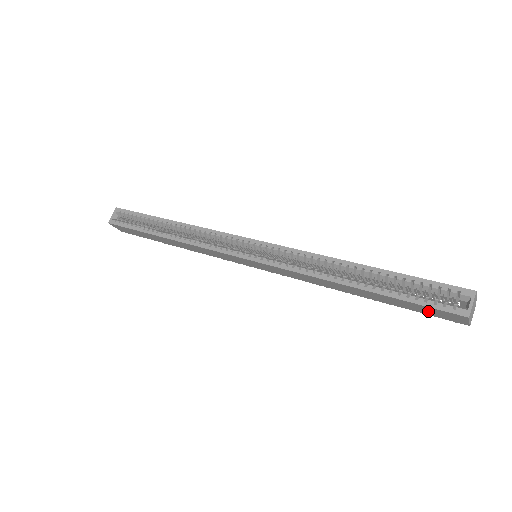
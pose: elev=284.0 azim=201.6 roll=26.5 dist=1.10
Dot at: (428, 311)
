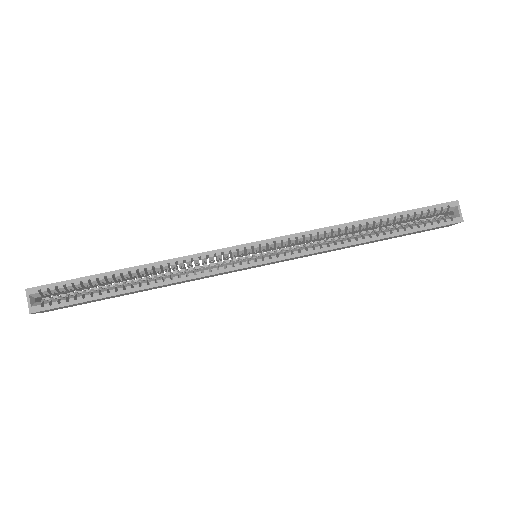
Dot at: (428, 230)
